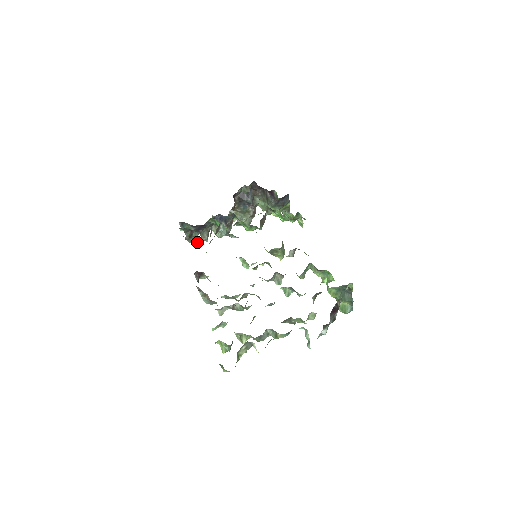
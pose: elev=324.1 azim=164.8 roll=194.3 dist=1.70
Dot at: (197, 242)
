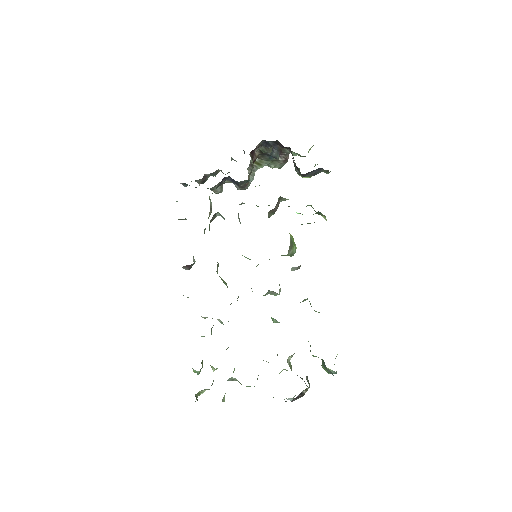
Dot at: occluded
